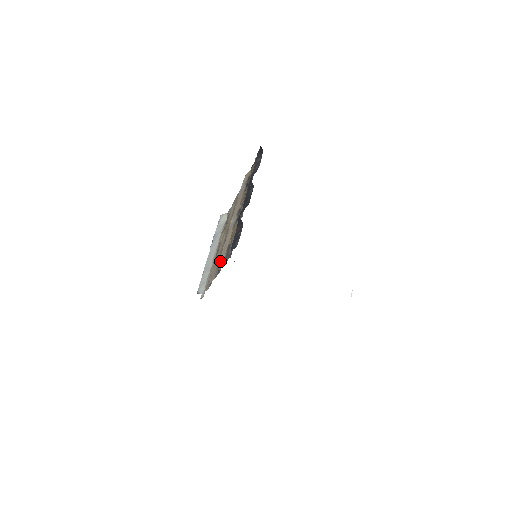
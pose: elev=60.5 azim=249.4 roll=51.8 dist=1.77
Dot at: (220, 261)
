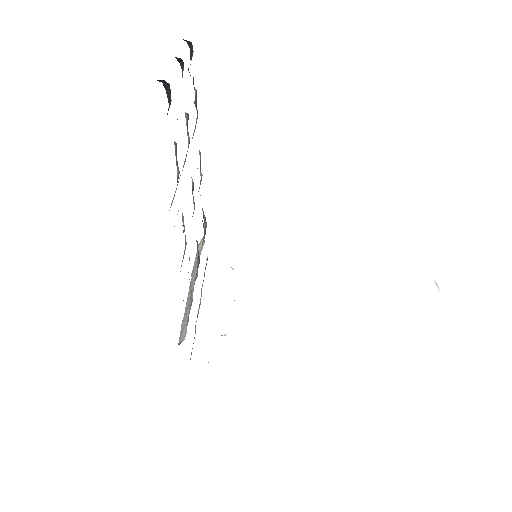
Dot at: occluded
